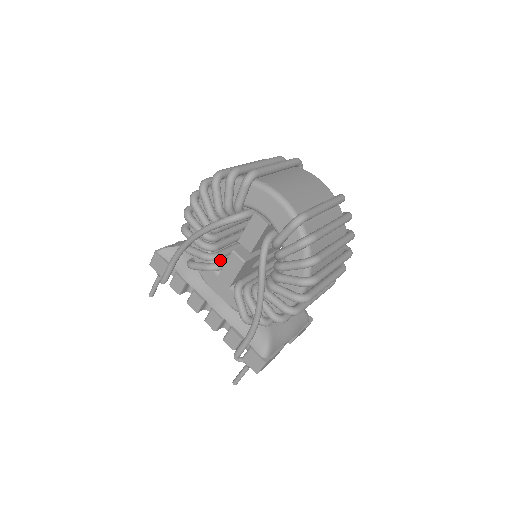
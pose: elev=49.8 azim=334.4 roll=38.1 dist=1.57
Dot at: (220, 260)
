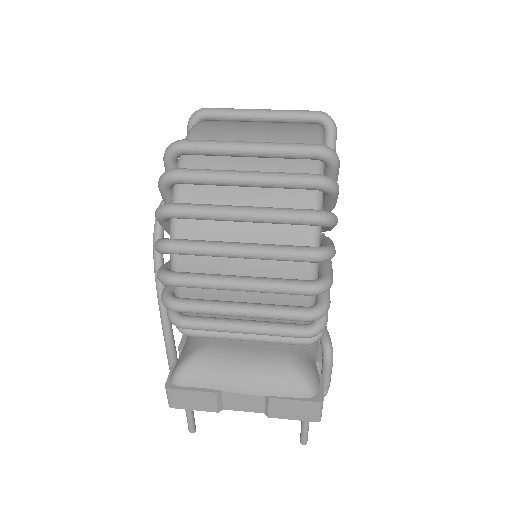
Dot at: occluded
